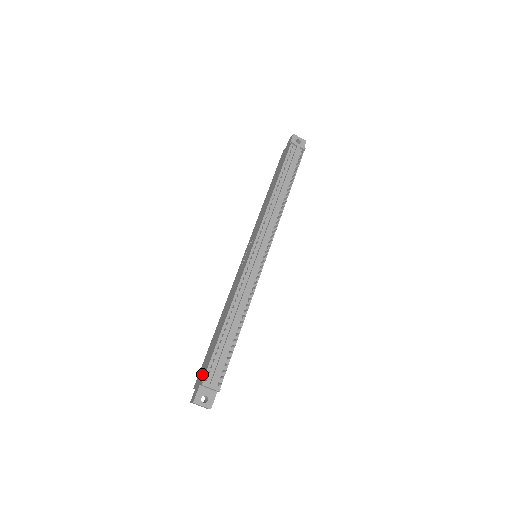
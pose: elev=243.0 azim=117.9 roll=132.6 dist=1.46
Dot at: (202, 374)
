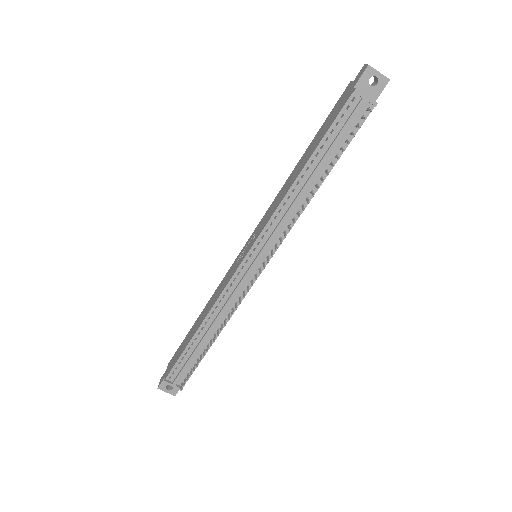
Dot at: (171, 365)
